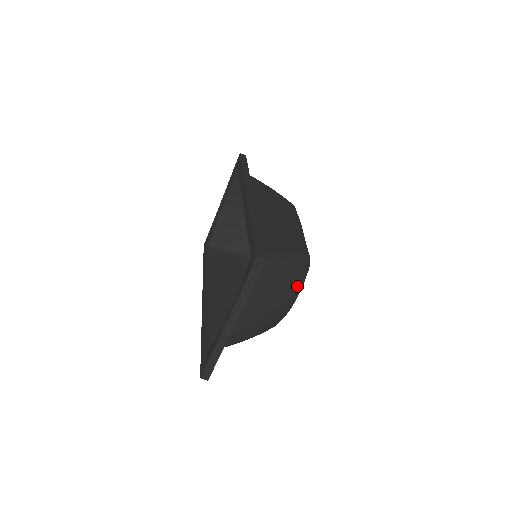
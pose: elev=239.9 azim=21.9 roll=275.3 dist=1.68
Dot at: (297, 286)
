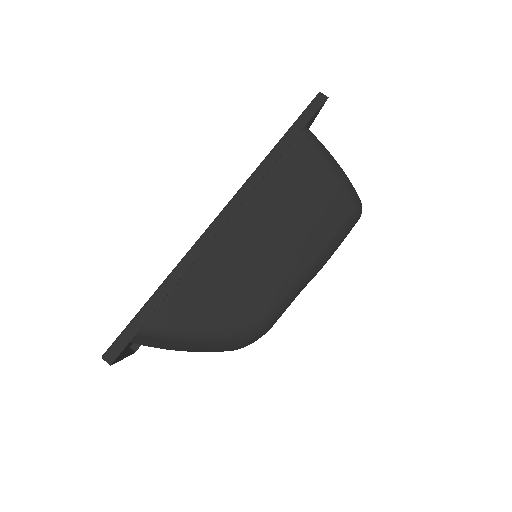
Dot at: (230, 349)
